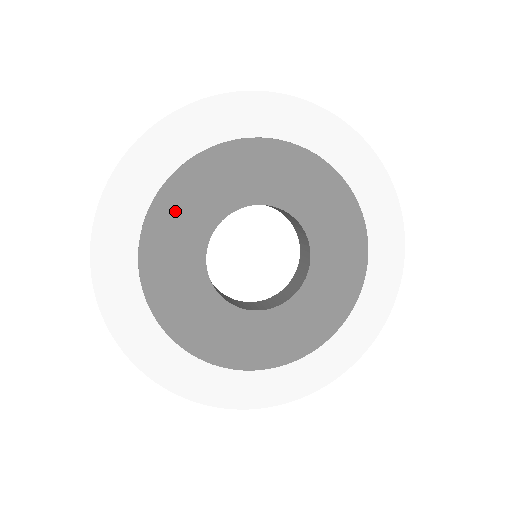
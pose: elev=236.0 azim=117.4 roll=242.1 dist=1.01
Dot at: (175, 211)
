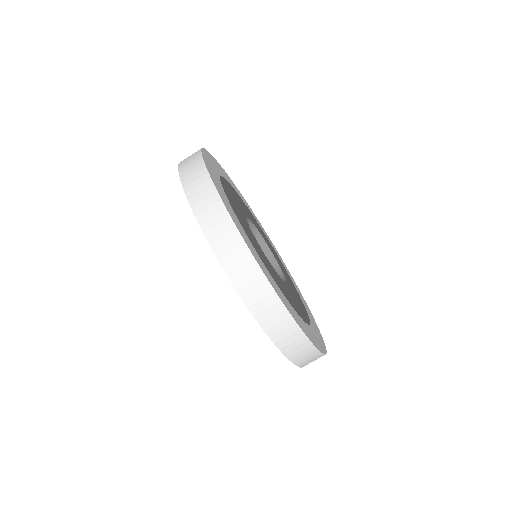
Dot at: (235, 194)
